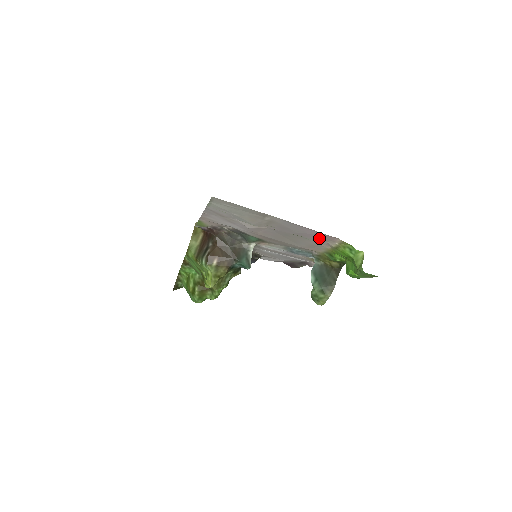
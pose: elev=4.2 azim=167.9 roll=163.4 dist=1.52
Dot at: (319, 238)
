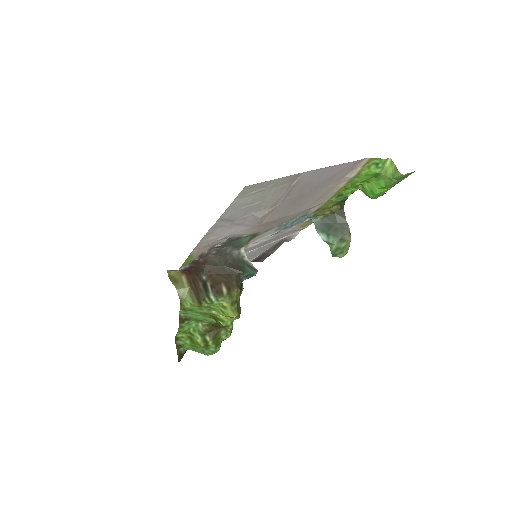
Dot at: (339, 176)
